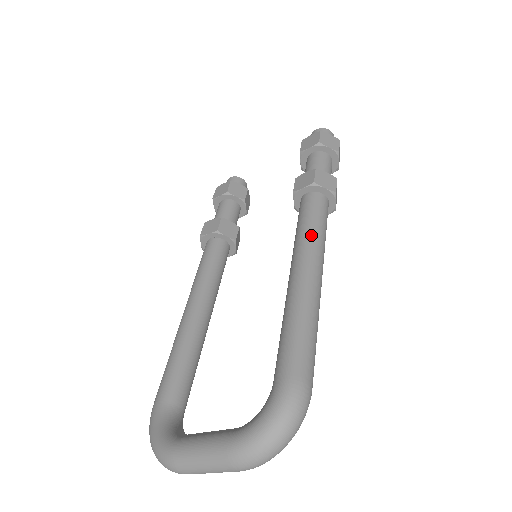
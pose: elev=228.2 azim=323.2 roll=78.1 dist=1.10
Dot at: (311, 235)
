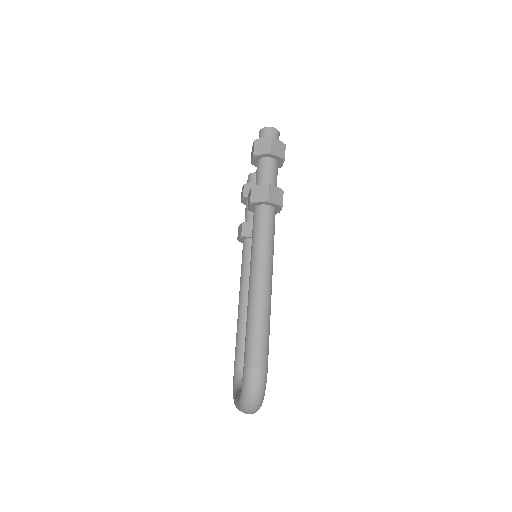
Dot at: (254, 250)
